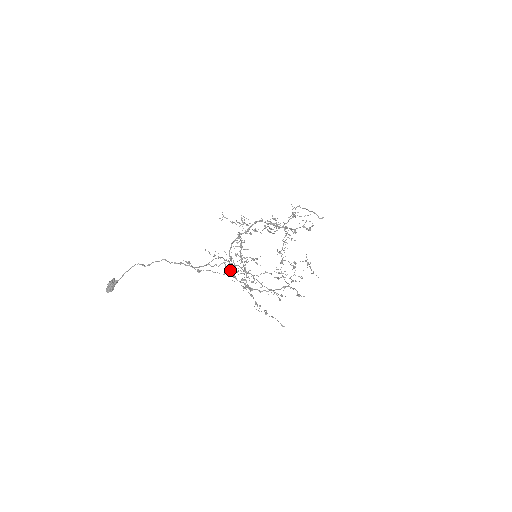
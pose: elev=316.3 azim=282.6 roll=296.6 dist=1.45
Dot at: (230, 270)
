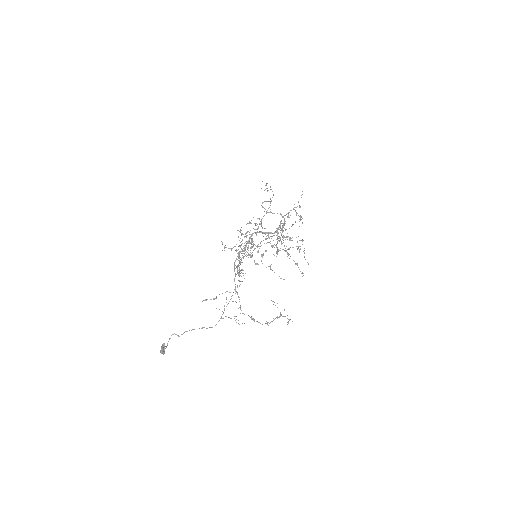
Dot at: (237, 294)
